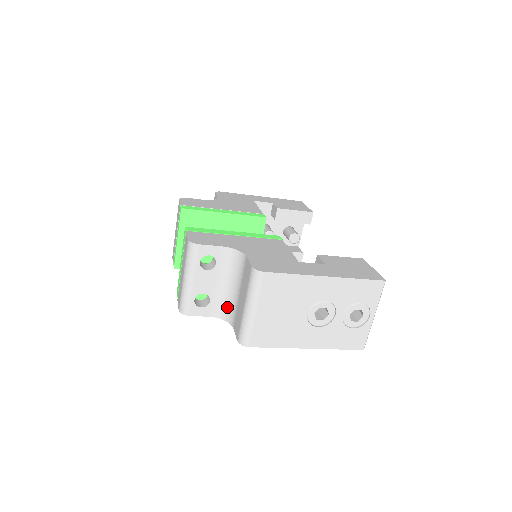
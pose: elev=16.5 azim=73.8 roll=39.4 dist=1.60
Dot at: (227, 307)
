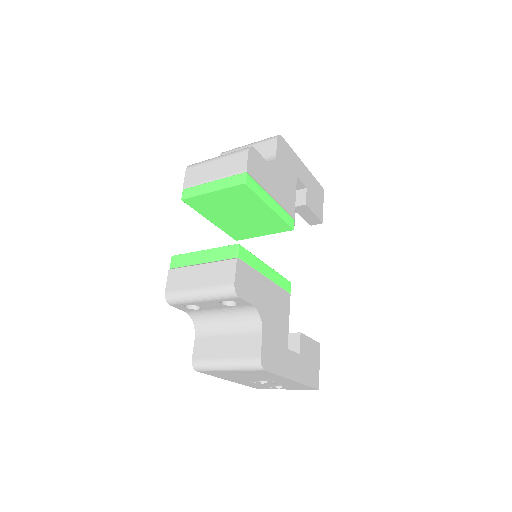
Dot at: (205, 321)
